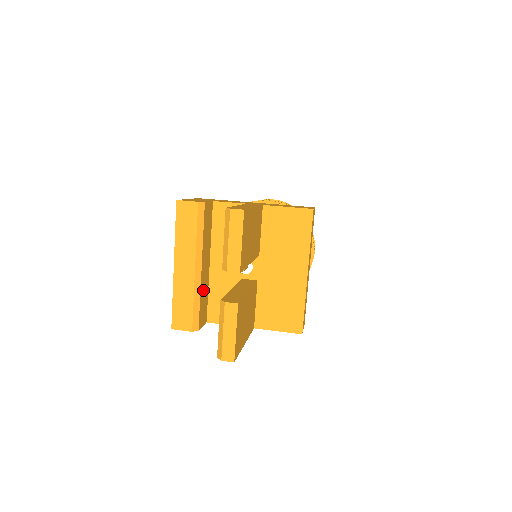
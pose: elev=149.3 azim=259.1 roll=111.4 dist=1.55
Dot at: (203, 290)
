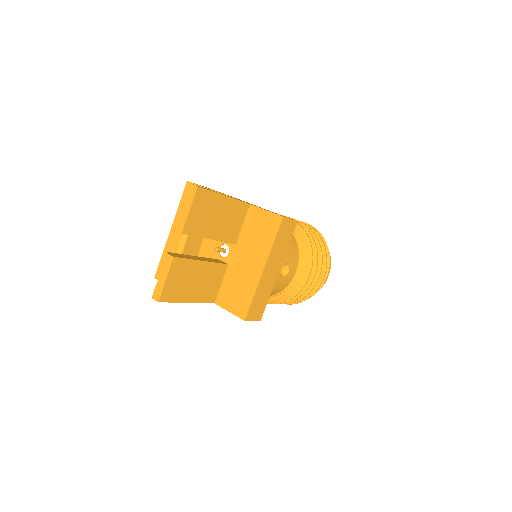
Dot at: occluded
